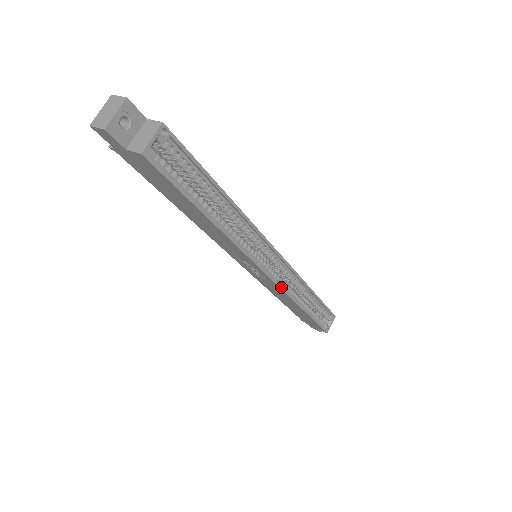
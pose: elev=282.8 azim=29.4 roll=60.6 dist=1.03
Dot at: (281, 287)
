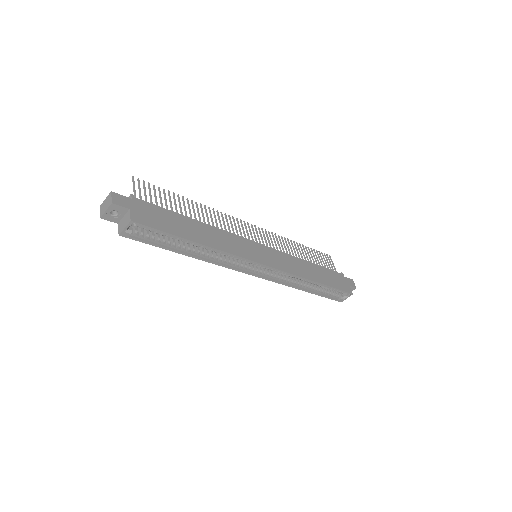
Dot at: (272, 280)
